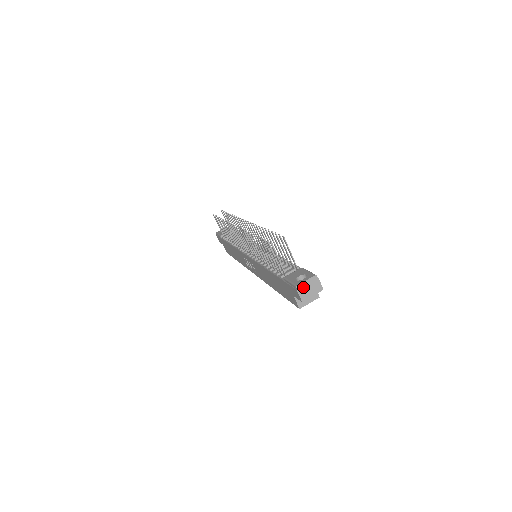
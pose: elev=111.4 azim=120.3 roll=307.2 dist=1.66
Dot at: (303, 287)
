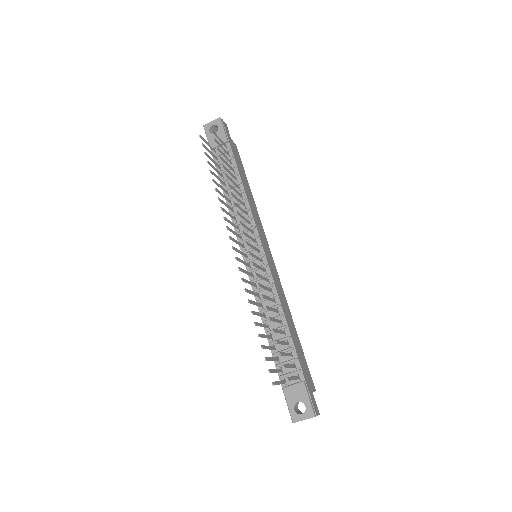
Dot at: occluded
